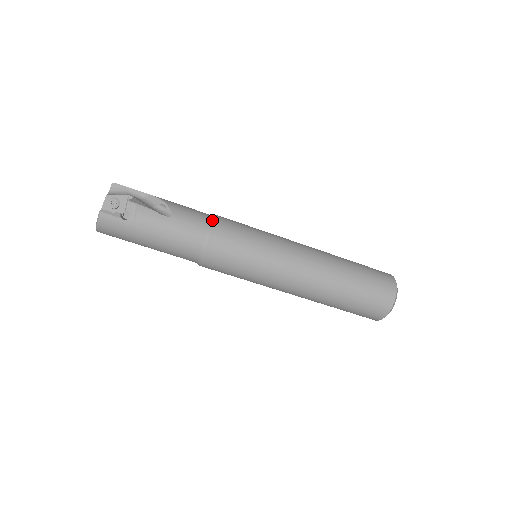
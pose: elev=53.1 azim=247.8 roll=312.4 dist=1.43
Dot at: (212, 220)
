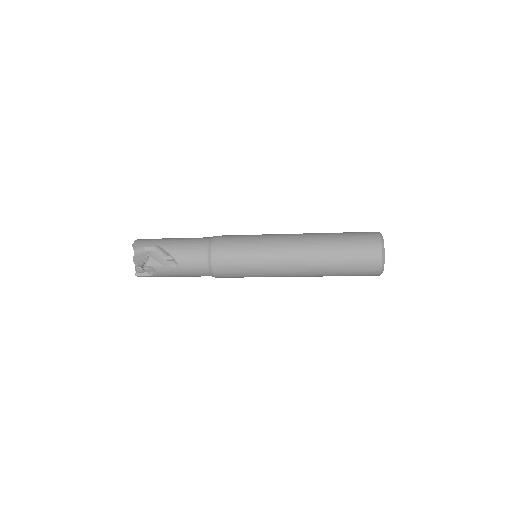
Dot at: (208, 257)
